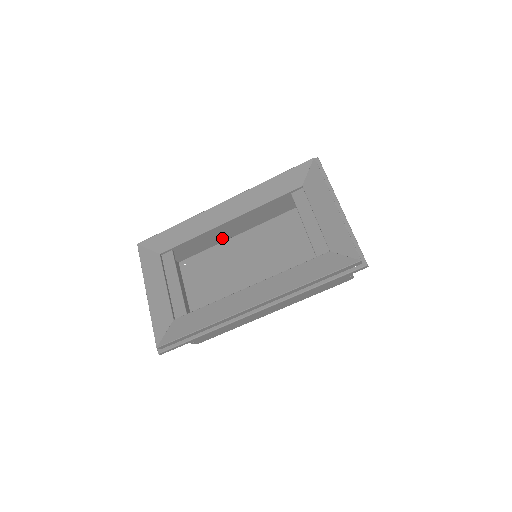
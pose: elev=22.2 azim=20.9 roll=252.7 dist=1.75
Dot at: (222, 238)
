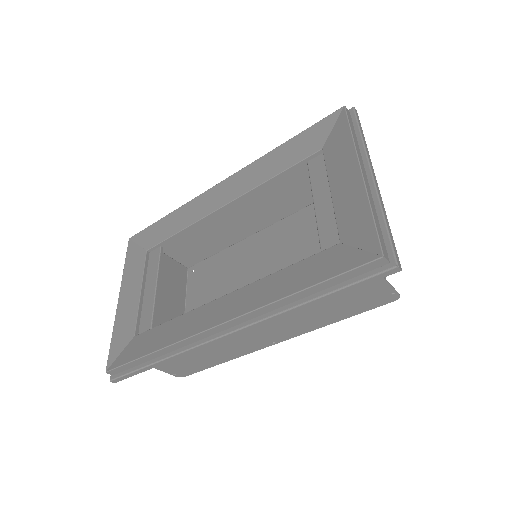
Dot at: (236, 236)
